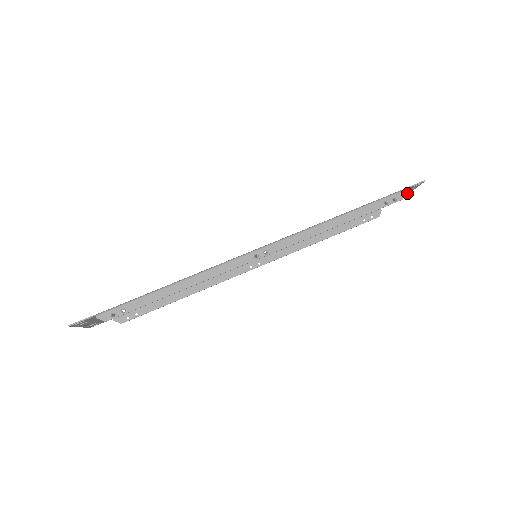
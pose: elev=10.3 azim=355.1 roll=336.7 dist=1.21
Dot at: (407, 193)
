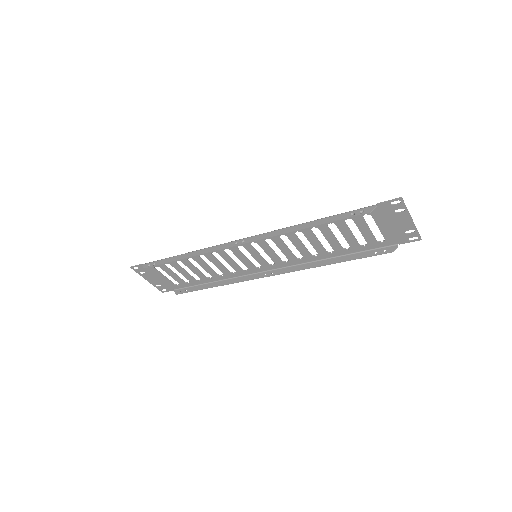
Dot at: (408, 221)
